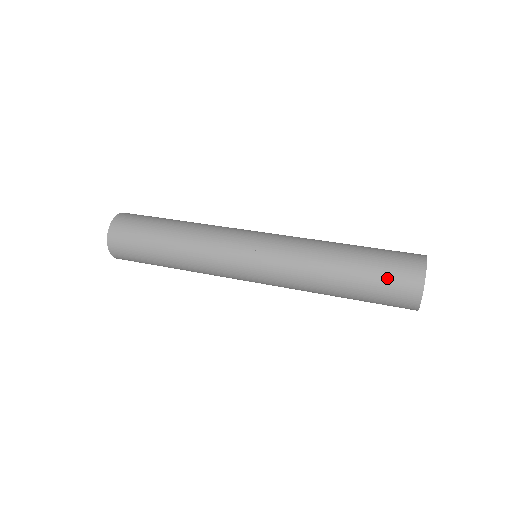
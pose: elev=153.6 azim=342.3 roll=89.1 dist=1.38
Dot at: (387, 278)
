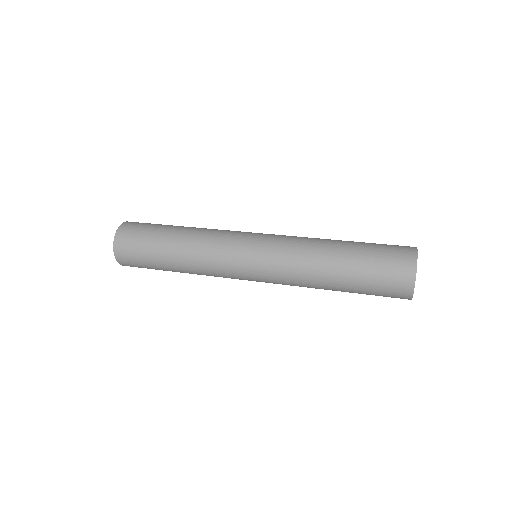
Dot at: (380, 275)
